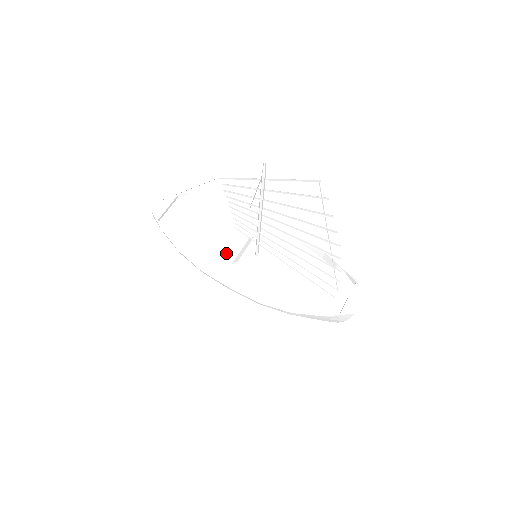
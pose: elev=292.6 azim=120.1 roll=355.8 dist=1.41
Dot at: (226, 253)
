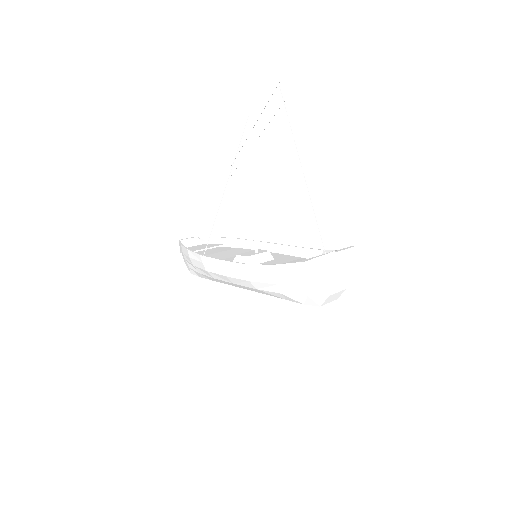
Dot at: (230, 259)
